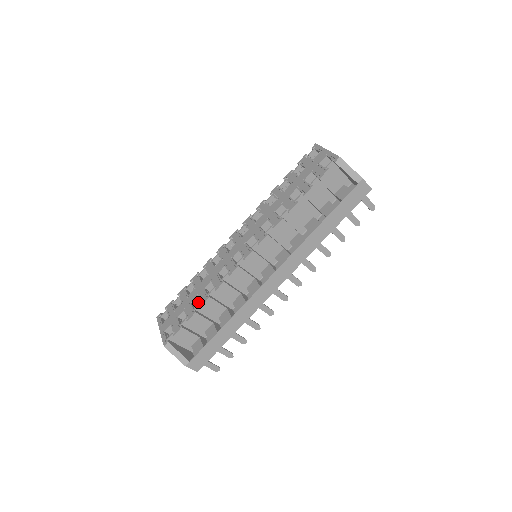
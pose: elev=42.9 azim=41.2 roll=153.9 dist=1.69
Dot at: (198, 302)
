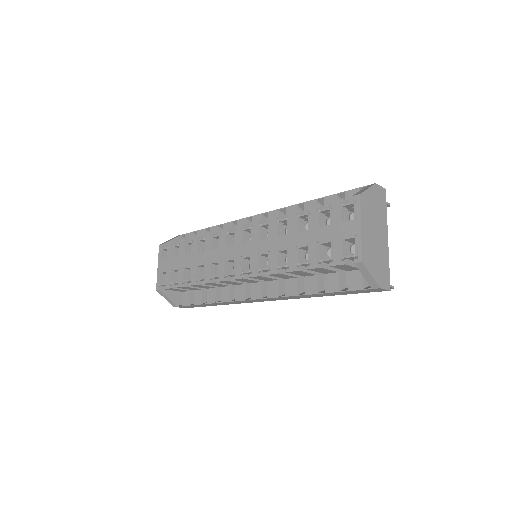
Dot at: occluded
